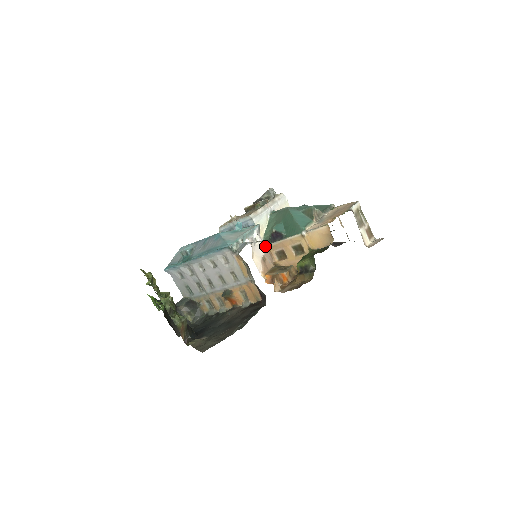
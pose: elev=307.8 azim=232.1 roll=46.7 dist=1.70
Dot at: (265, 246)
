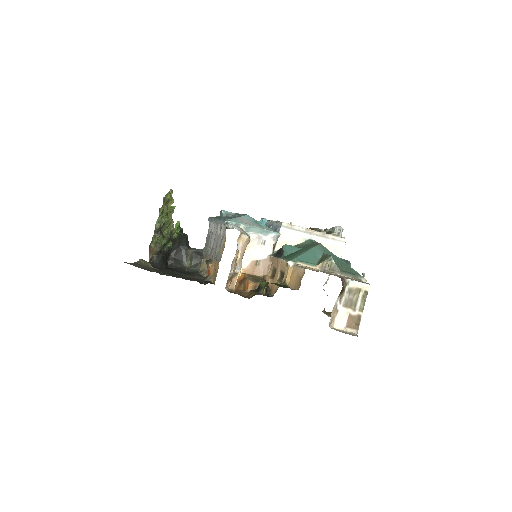
Dot at: (270, 255)
